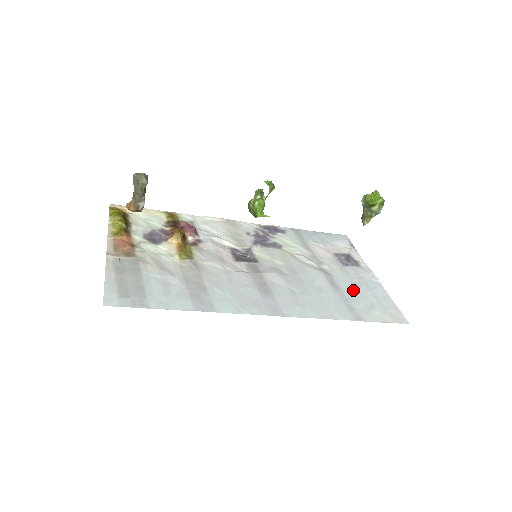
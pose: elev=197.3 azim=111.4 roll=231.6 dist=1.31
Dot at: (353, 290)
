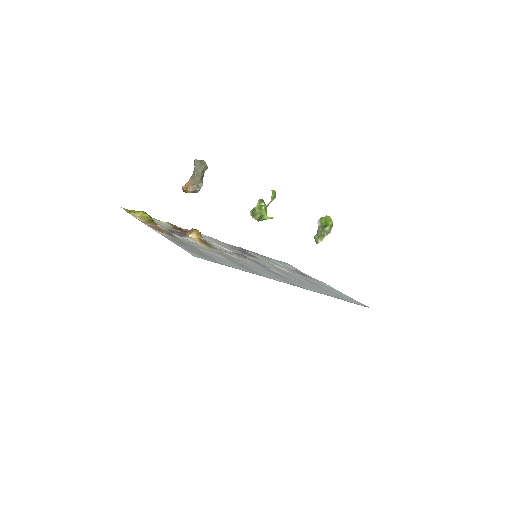
Dot at: (325, 288)
